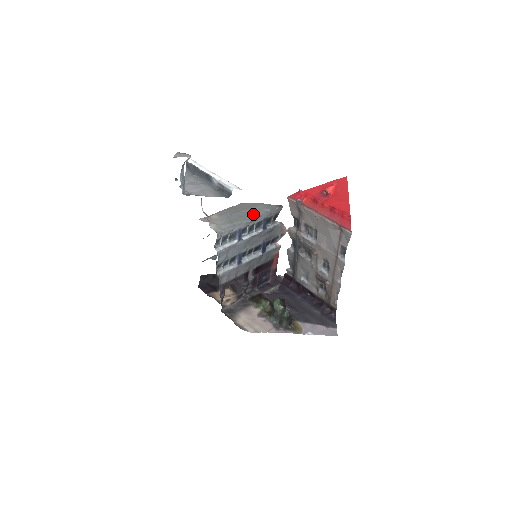
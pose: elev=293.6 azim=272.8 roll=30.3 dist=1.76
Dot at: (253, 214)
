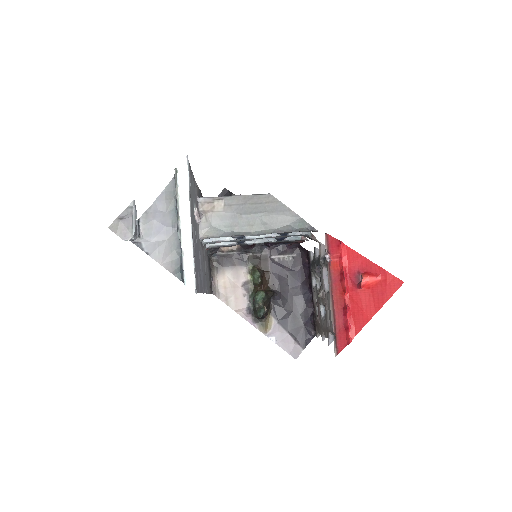
Dot at: (268, 228)
